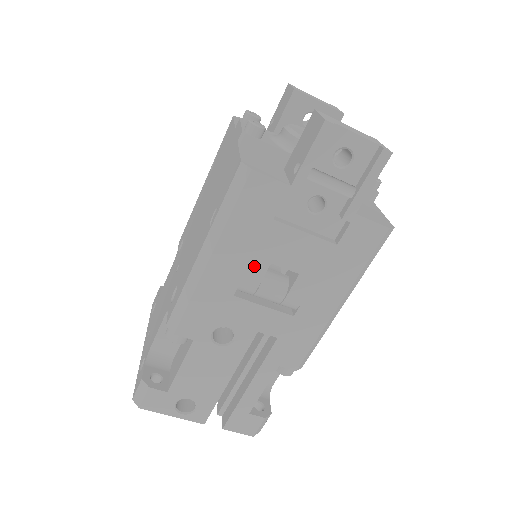
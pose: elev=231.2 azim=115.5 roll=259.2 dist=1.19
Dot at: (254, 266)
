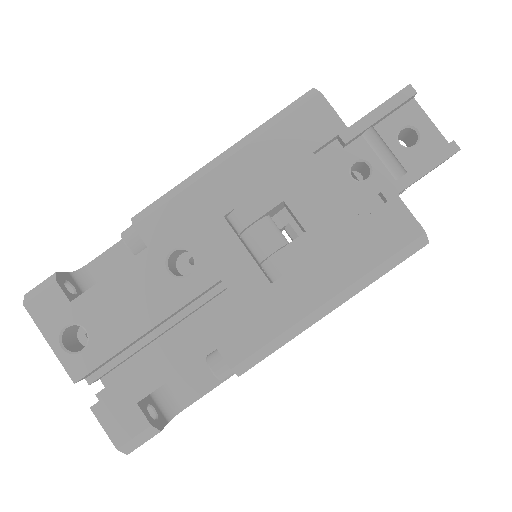
Dot at: (265, 194)
